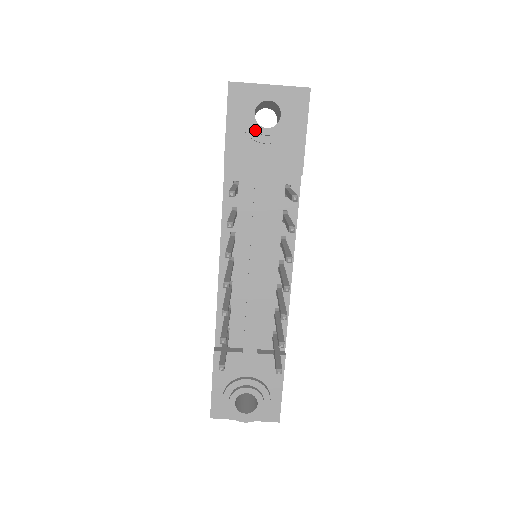
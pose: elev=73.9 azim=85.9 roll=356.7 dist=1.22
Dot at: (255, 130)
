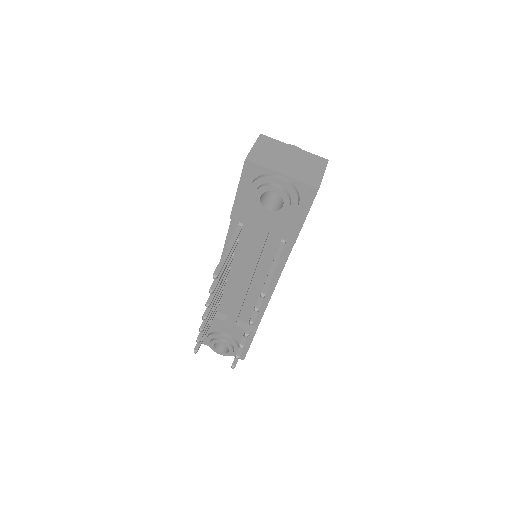
Dot at: (258, 208)
